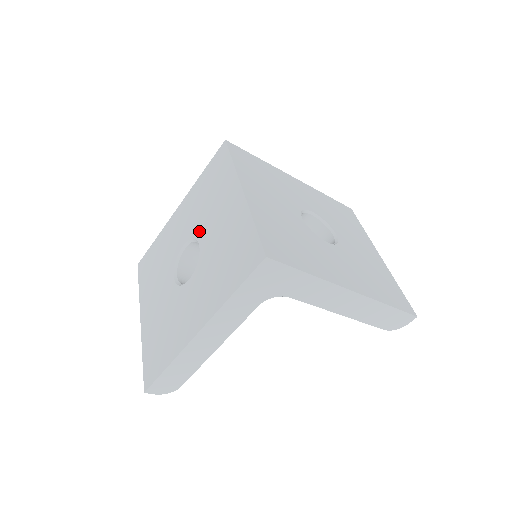
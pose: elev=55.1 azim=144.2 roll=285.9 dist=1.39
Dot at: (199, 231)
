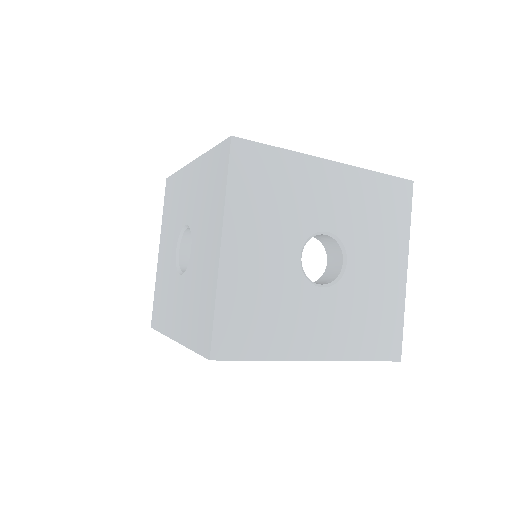
Dot at: (194, 232)
